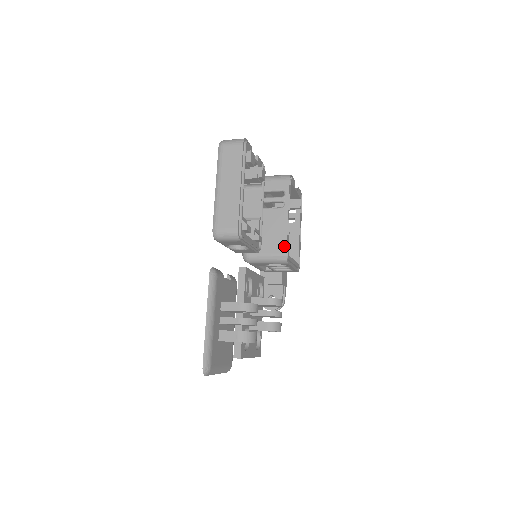
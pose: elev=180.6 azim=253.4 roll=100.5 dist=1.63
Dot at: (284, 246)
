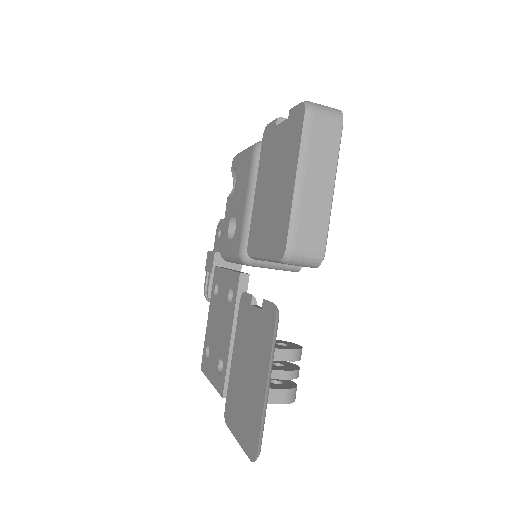
Dot at: occluded
